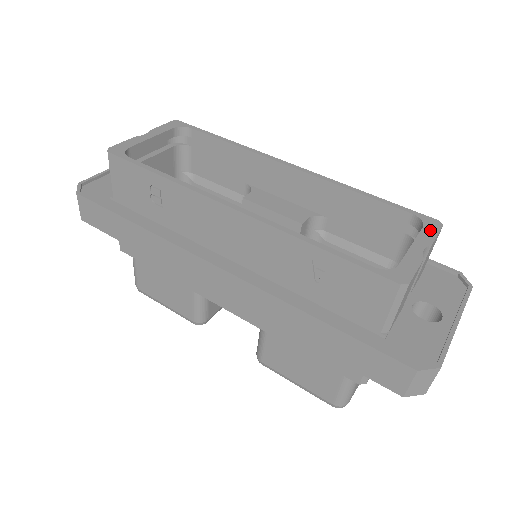
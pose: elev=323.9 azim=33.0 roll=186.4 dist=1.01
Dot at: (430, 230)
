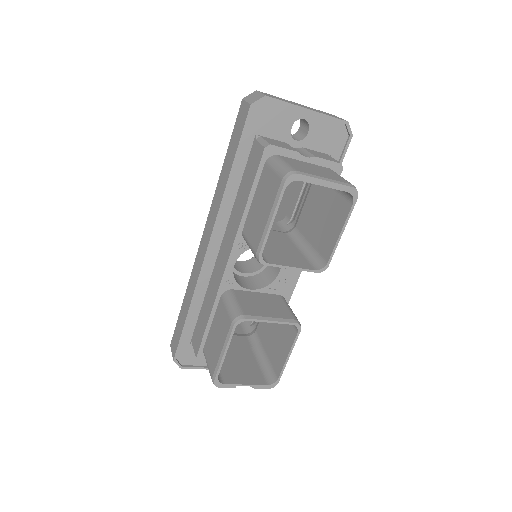
Dot at: occluded
